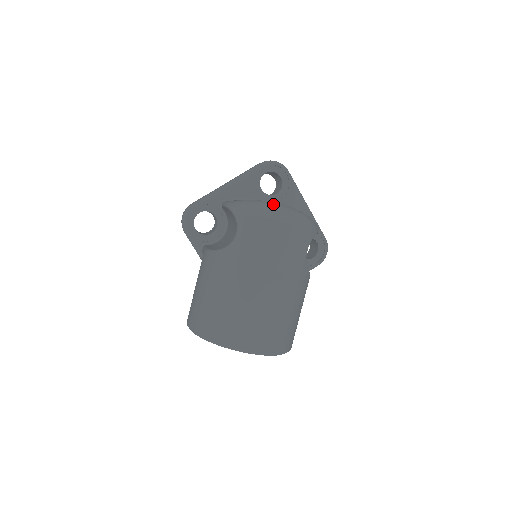
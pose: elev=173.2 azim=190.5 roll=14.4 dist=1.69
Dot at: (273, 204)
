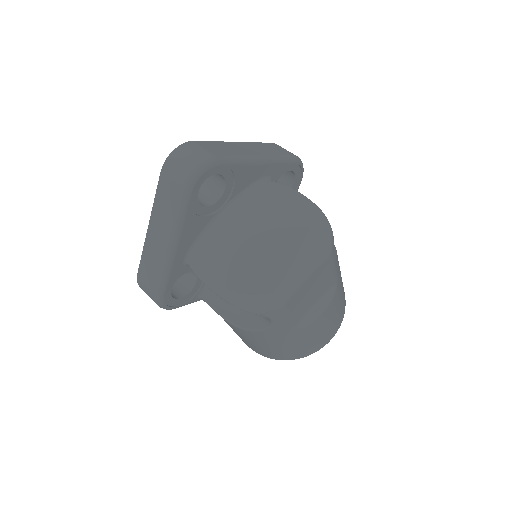
Dot at: (285, 271)
